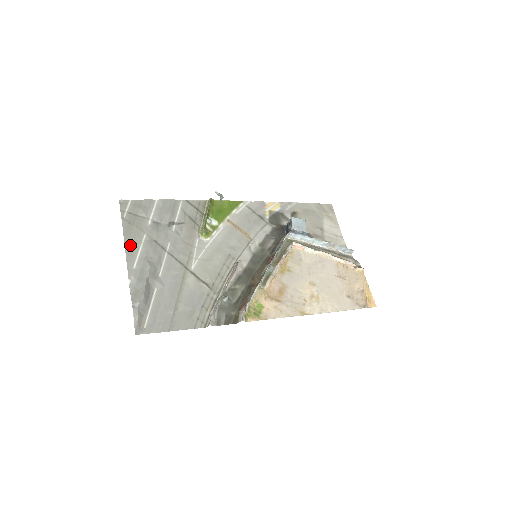
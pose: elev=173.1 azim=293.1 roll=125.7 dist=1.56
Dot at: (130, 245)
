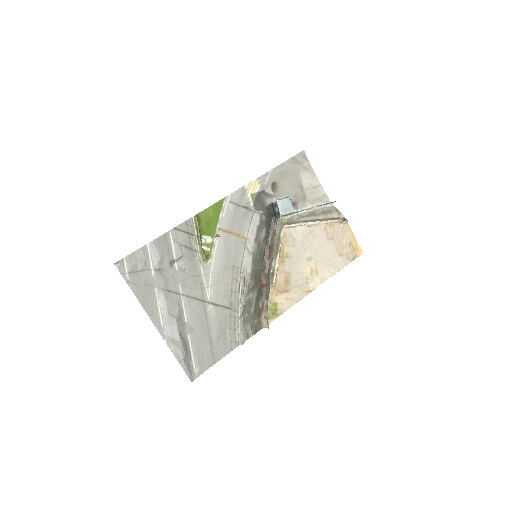
Dot at: (148, 307)
